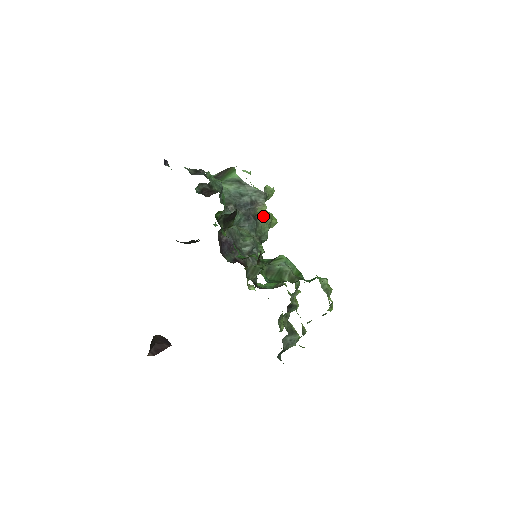
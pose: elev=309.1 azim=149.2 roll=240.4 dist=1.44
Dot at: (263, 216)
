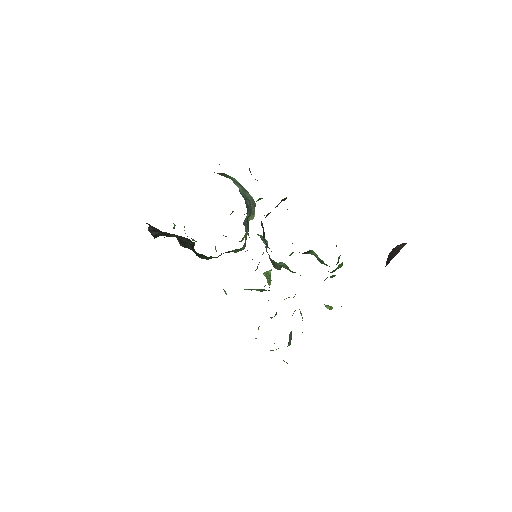
Dot at: occluded
